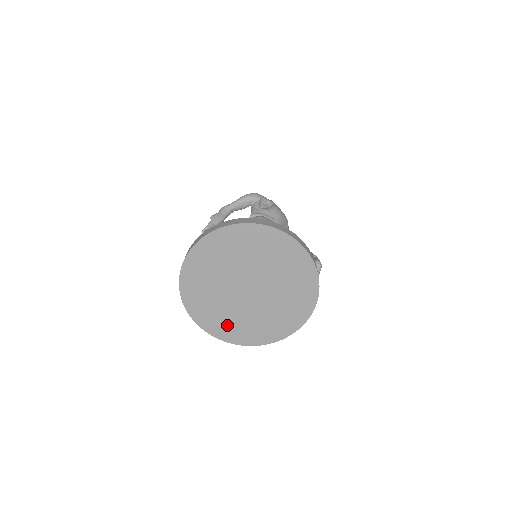
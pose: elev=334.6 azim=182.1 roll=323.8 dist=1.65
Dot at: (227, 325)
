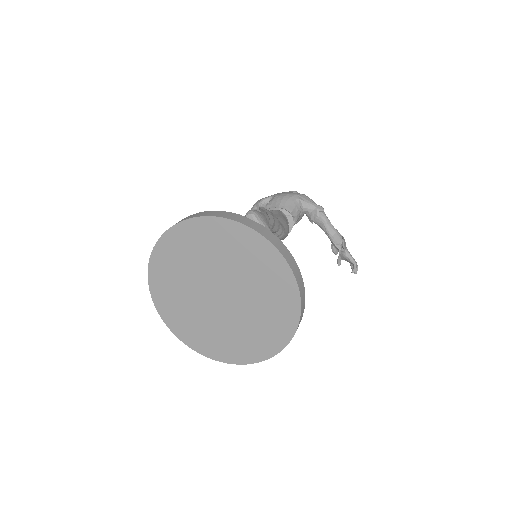
Dot at: (247, 344)
